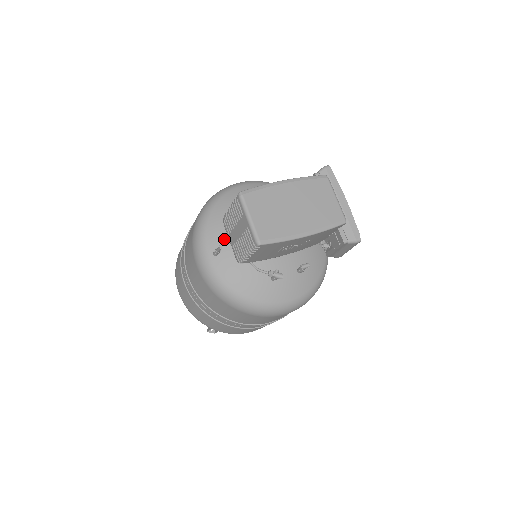
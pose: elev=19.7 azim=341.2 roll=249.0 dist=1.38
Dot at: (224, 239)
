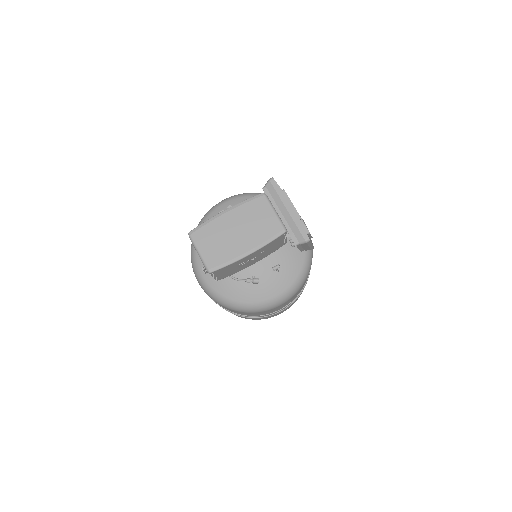
Dot at: occluded
